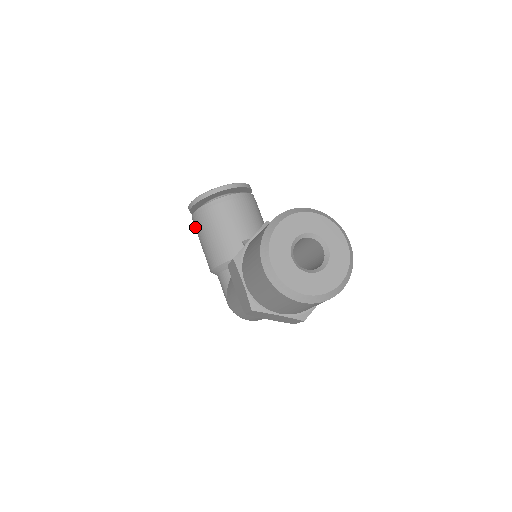
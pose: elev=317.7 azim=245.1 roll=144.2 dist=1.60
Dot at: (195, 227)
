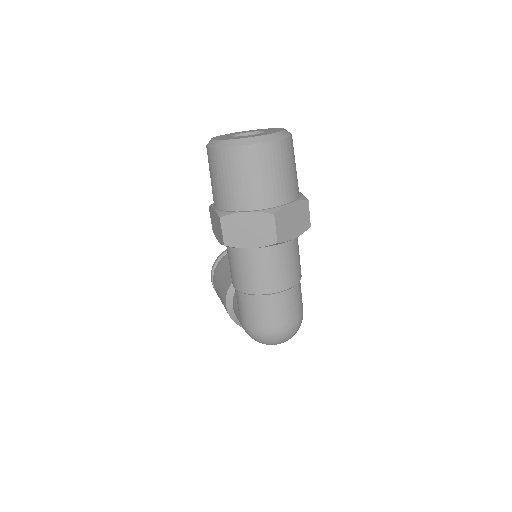
Dot at: (216, 290)
